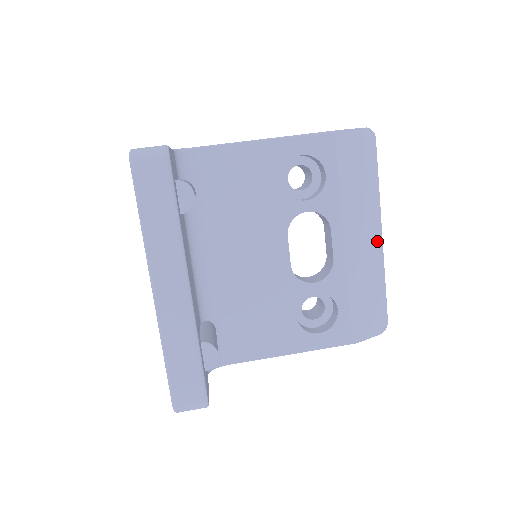
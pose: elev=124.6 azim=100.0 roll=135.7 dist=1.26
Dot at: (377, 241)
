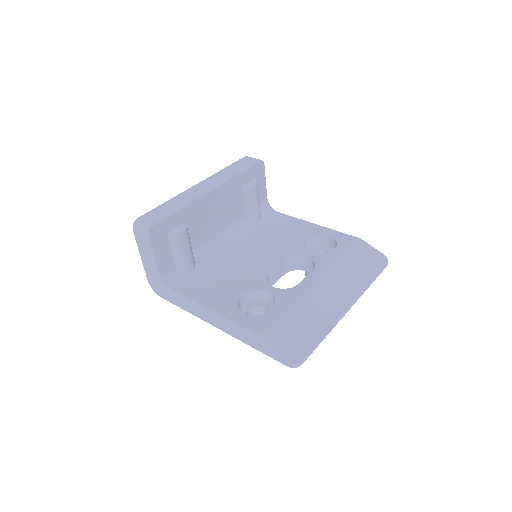
Dot at: (341, 306)
